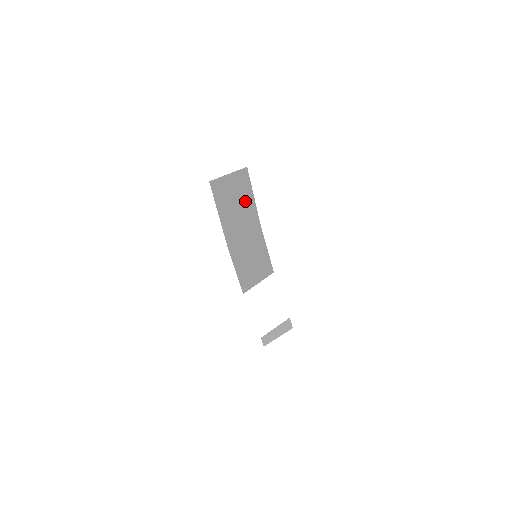
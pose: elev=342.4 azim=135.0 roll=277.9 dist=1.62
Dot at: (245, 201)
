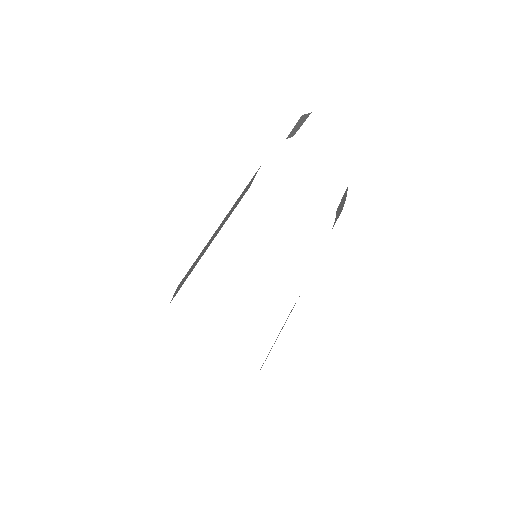
Dot at: (198, 257)
